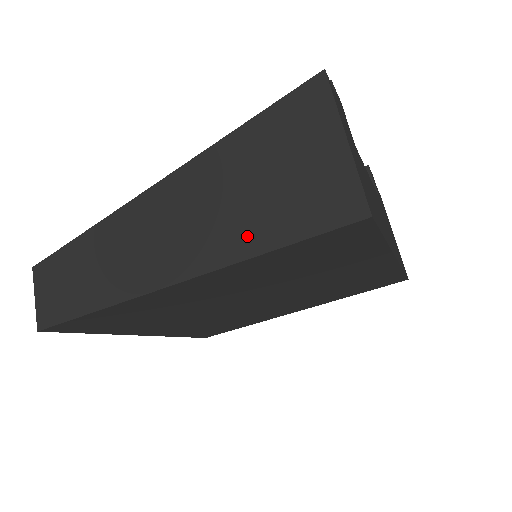
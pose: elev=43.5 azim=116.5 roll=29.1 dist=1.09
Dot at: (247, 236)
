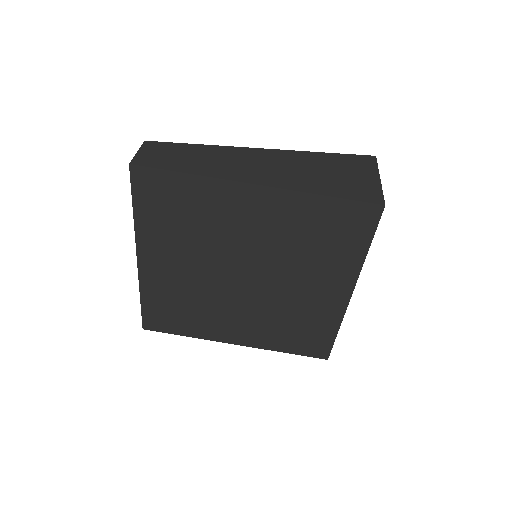
Dot at: (310, 185)
